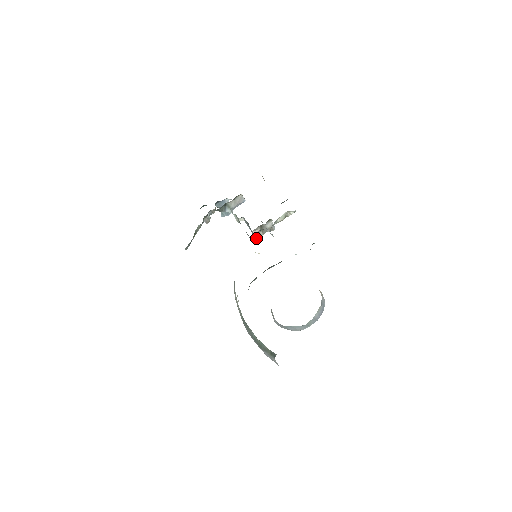
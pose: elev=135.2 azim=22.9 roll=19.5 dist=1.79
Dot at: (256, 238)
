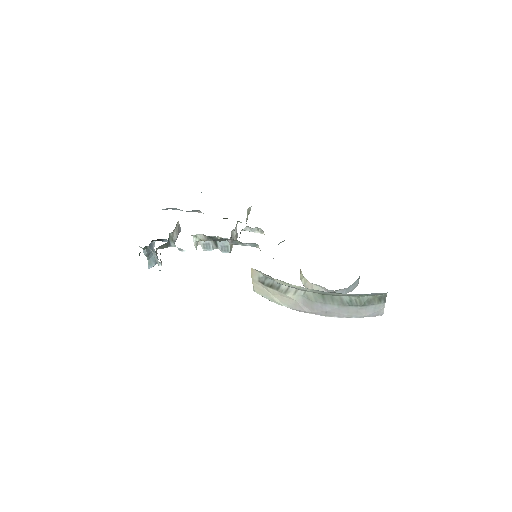
Dot at: (230, 250)
